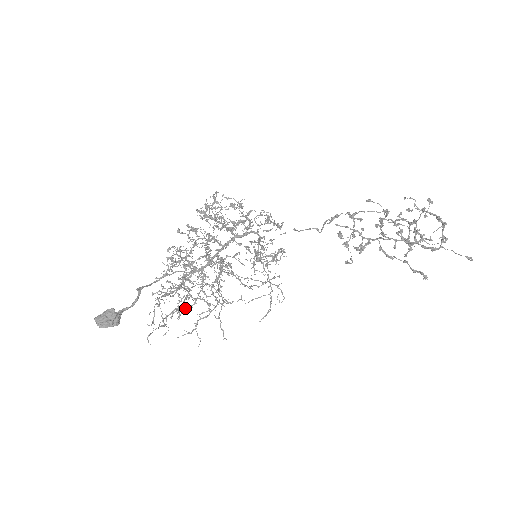
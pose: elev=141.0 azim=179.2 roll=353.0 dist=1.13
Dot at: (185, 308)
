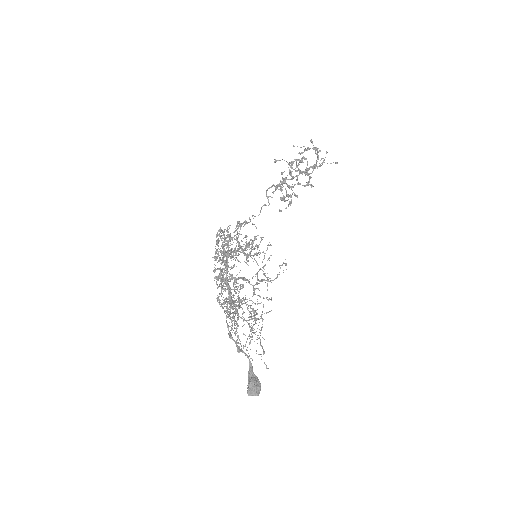
Dot at: occluded
